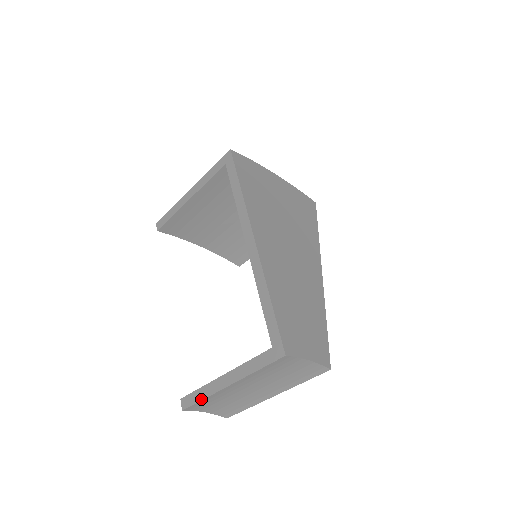
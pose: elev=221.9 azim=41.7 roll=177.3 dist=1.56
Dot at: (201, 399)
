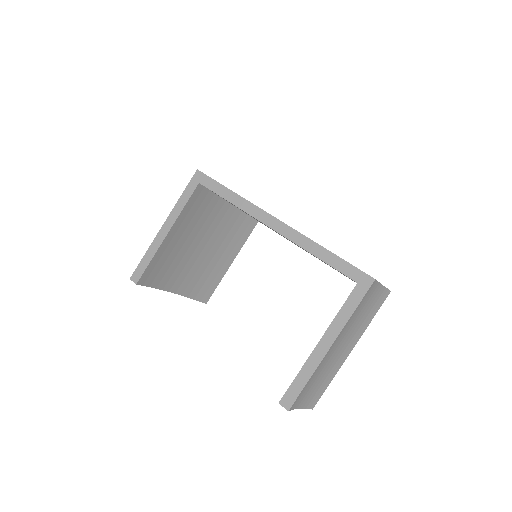
Dot at: (306, 382)
